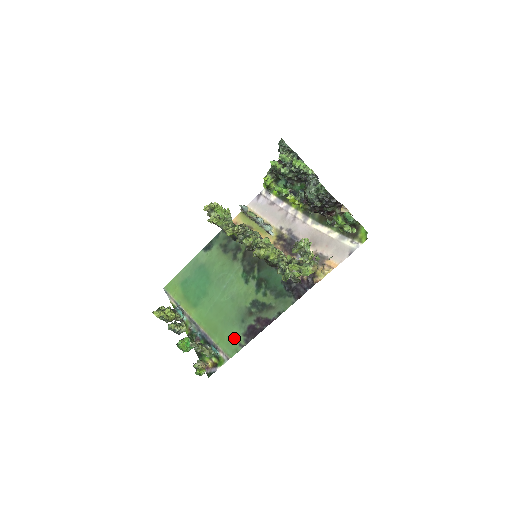
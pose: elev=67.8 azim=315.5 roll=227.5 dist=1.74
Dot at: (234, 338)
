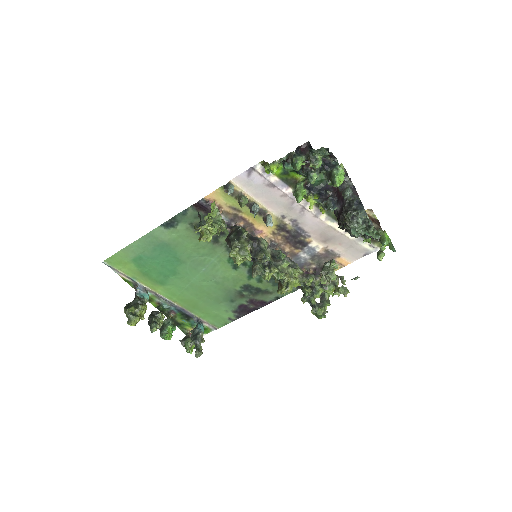
Dot at: (222, 314)
